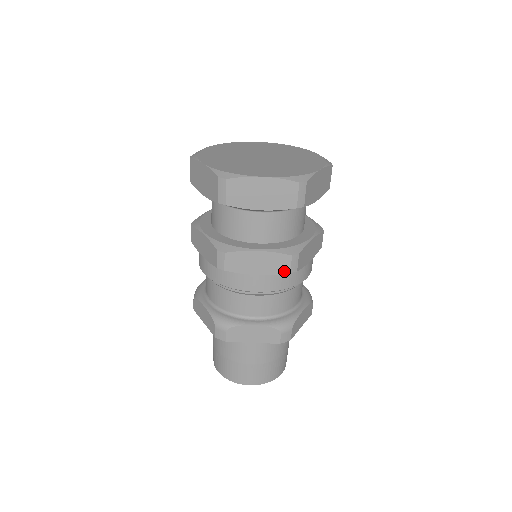
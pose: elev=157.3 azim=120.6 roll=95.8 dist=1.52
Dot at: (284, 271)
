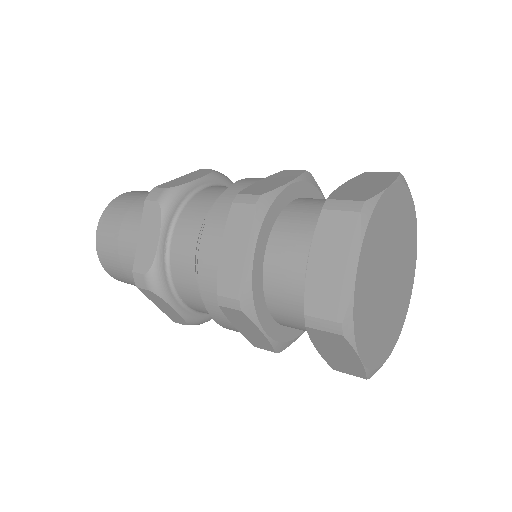
Dot at: occluded
